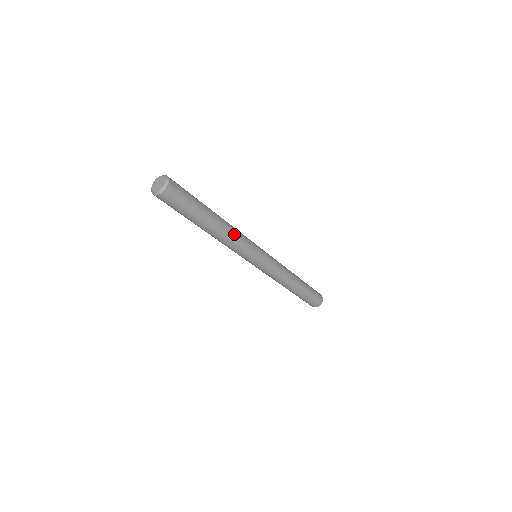
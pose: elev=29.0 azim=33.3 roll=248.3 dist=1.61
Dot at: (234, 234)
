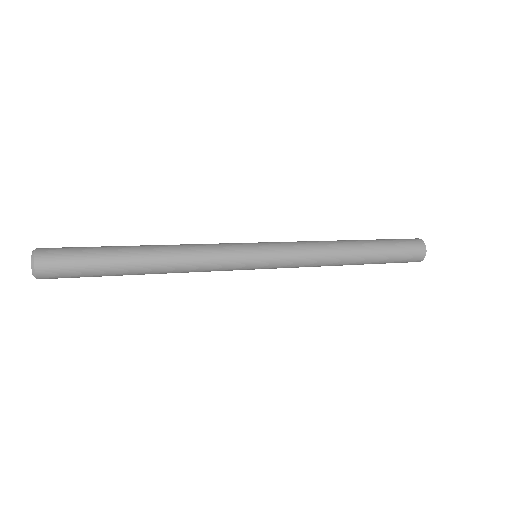
Dot at: (186, 269)
